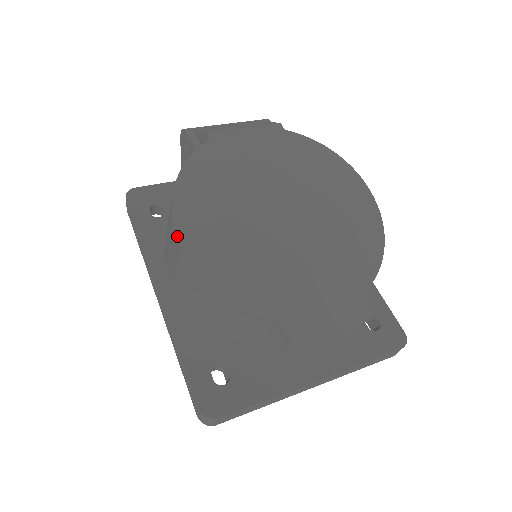
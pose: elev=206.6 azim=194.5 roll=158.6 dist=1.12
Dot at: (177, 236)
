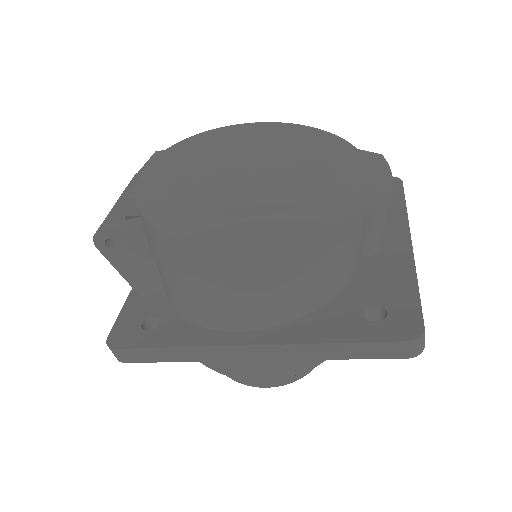
Dot at: (227, 249)
